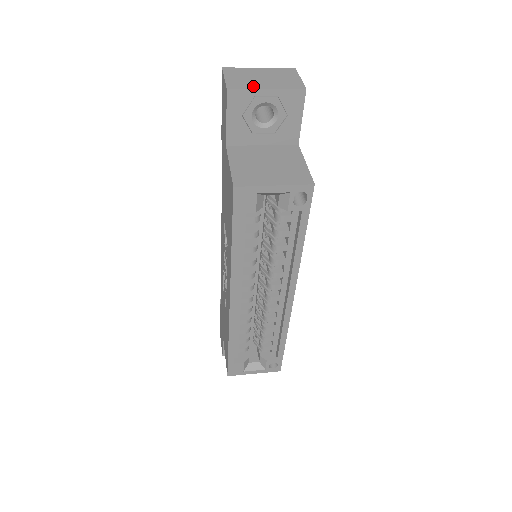
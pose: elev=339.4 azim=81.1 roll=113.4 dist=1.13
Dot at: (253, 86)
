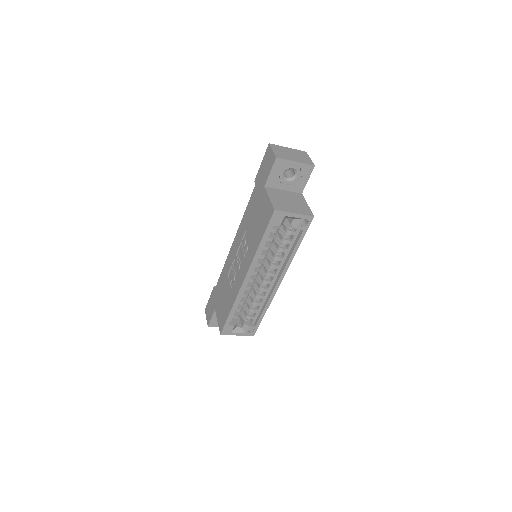
Dot at: (289, 158)
